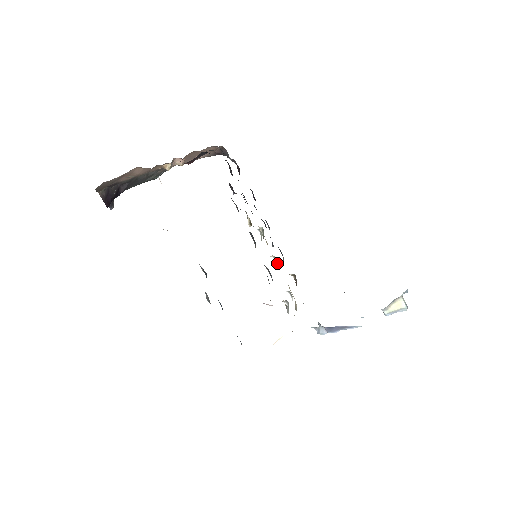
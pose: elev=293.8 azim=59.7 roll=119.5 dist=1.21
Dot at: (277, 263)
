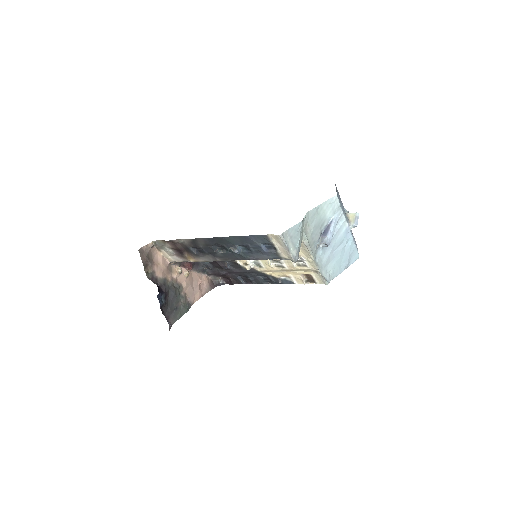
Dot at: (277, 262)
